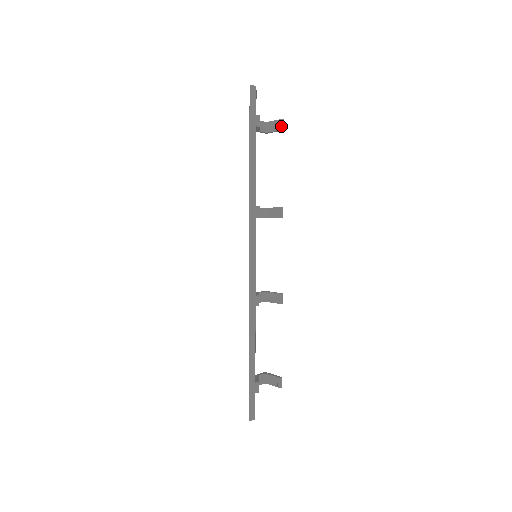
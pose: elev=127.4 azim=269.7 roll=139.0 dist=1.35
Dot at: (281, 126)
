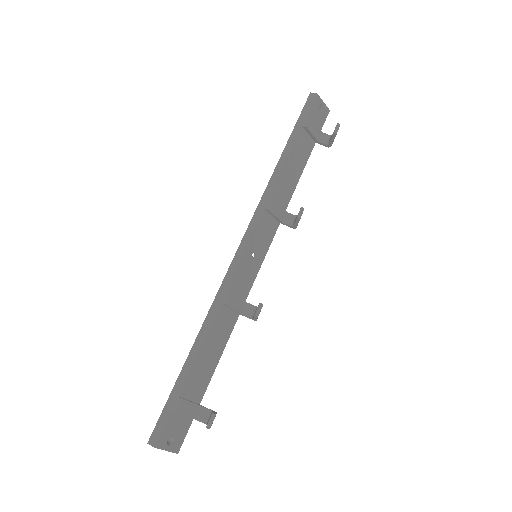
Dot at: (334, 130)
